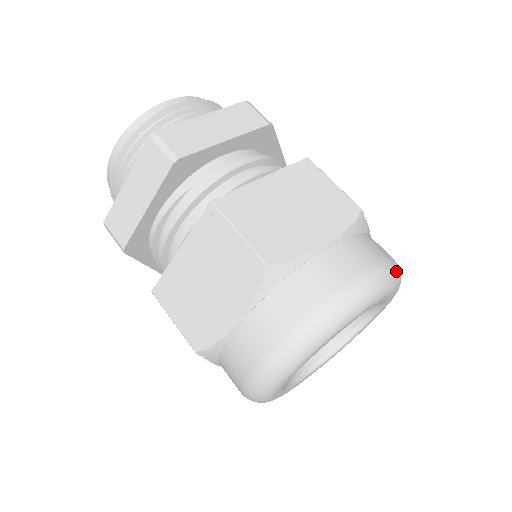
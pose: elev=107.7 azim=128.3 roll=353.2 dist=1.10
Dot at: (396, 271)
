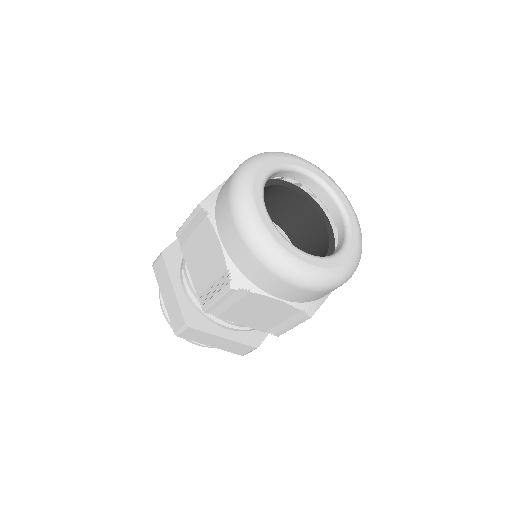
Dot at: occluded
